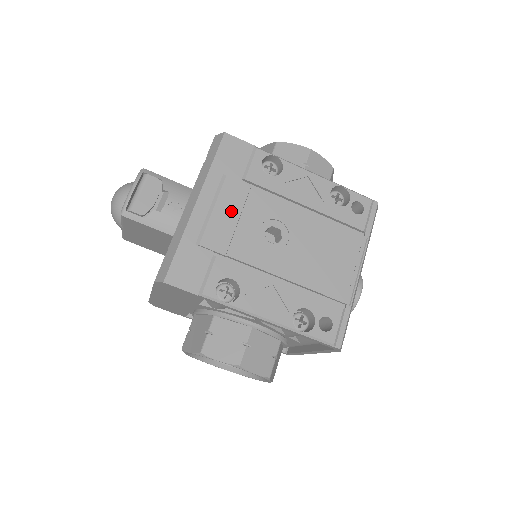
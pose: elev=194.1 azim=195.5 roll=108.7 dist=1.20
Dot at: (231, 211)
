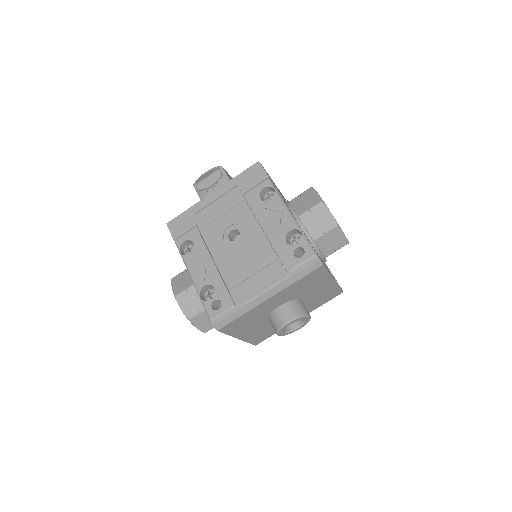
Dot at: (223, 207)
